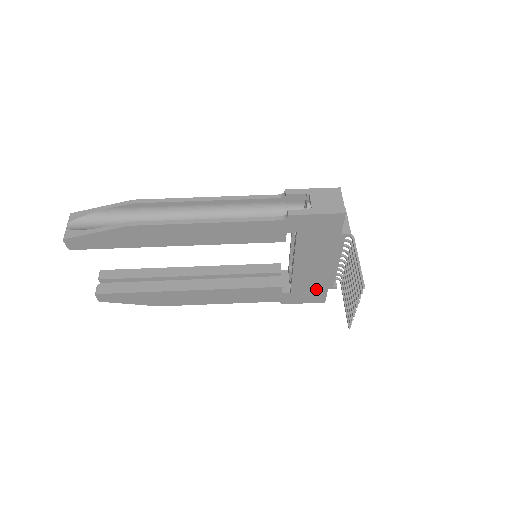
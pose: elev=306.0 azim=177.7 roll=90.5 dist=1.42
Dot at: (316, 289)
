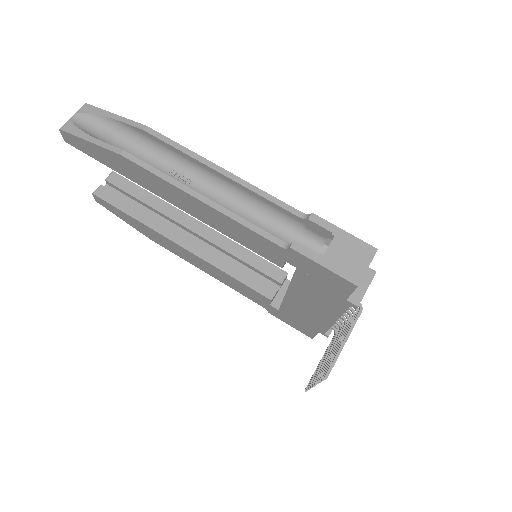
Dot at: (306, 324)
